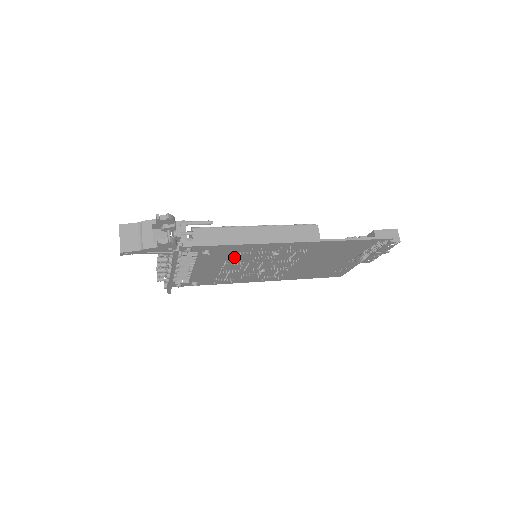
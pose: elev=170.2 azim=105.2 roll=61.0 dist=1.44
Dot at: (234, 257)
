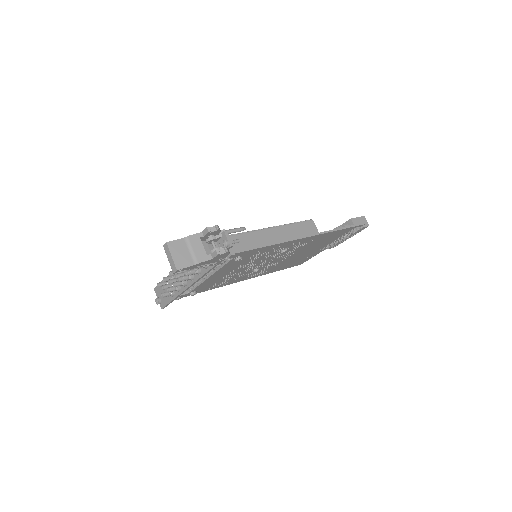
Dot at: occluded
